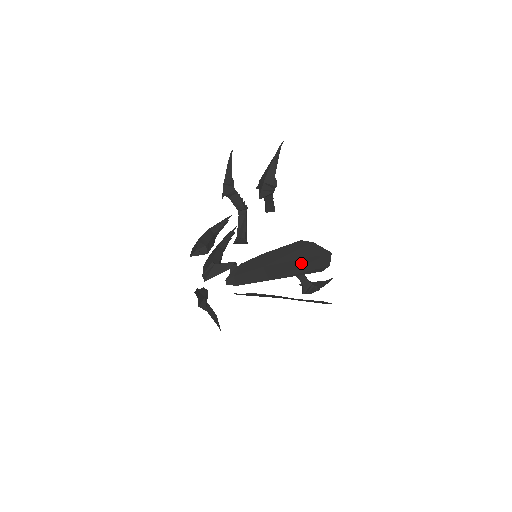
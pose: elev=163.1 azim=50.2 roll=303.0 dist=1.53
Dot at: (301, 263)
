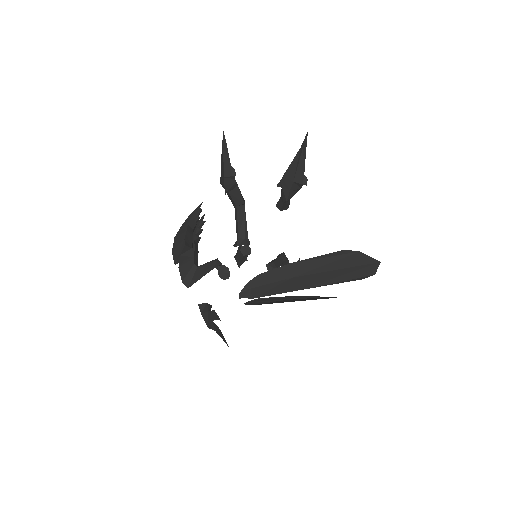
Dot at: (341, 273)
